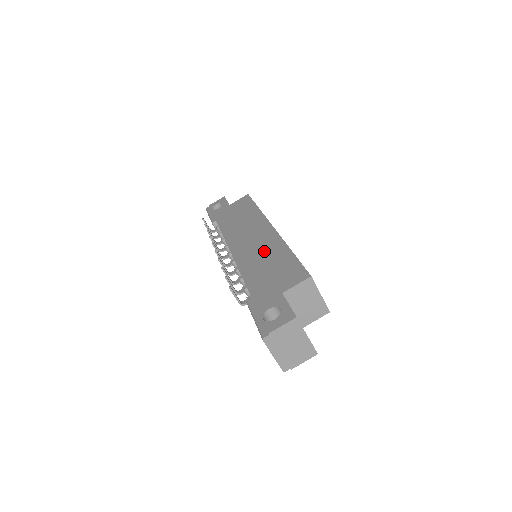
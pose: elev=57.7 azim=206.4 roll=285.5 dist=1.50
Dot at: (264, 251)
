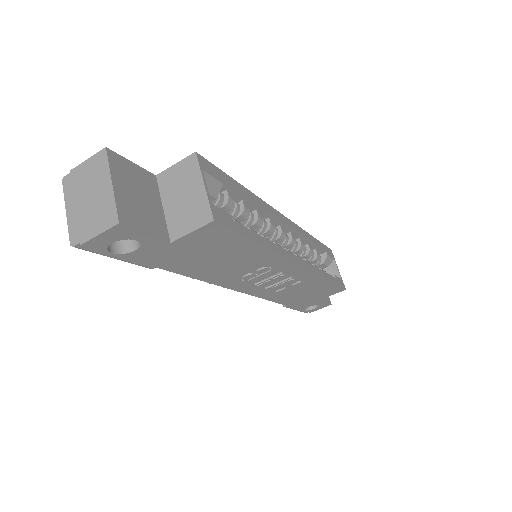
Dot at: occluded
